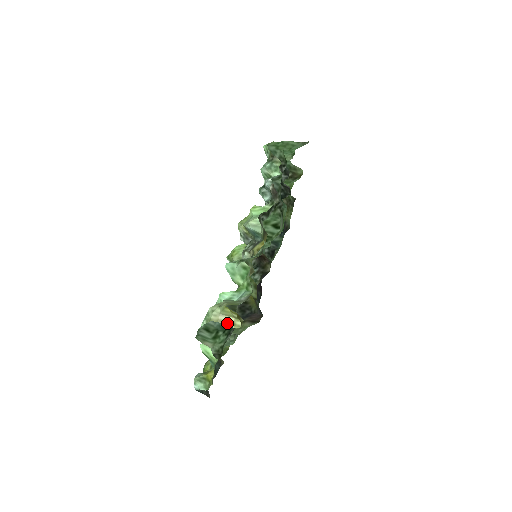
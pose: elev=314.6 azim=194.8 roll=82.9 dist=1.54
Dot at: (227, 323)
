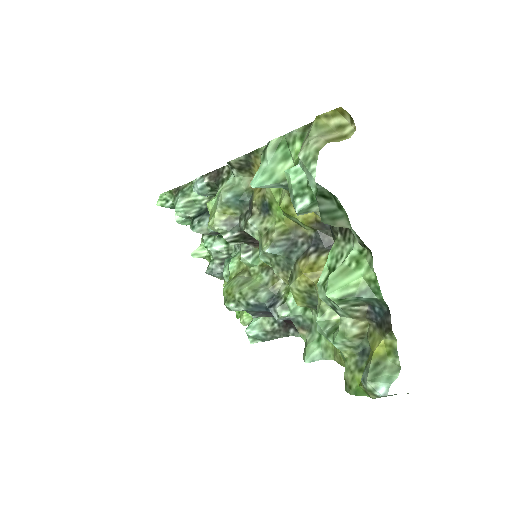
Dot at: (337, 140)
